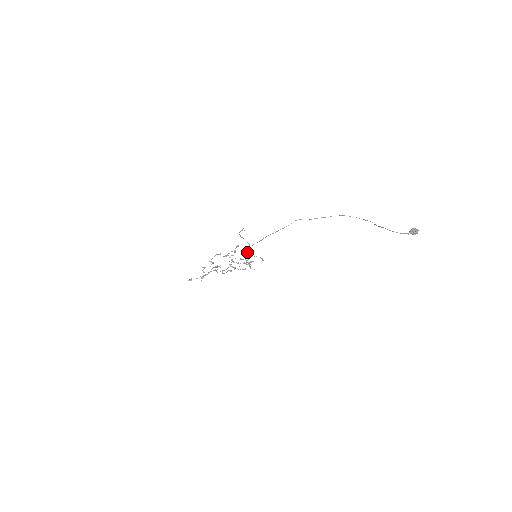
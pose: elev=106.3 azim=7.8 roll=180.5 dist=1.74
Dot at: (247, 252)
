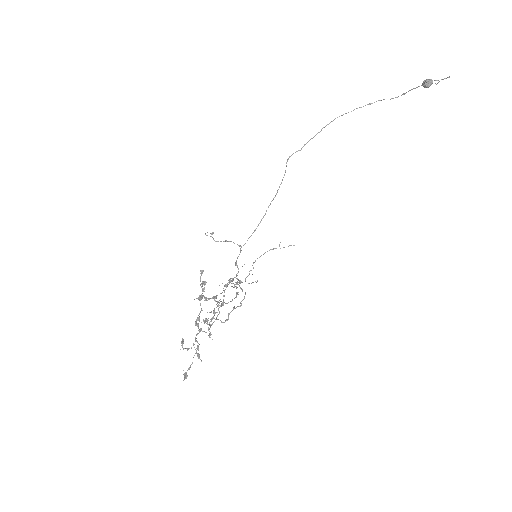
Dot at: (235, 263)
